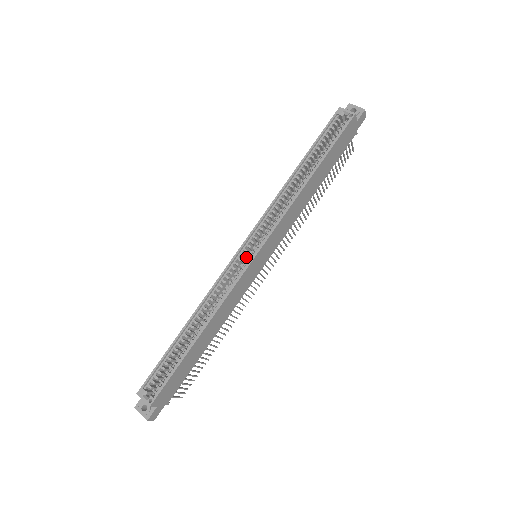
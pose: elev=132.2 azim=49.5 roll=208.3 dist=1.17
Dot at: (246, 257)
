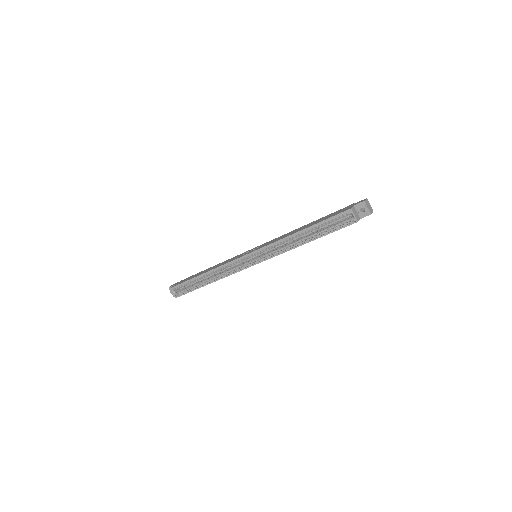
Dot at: (248, 258)
